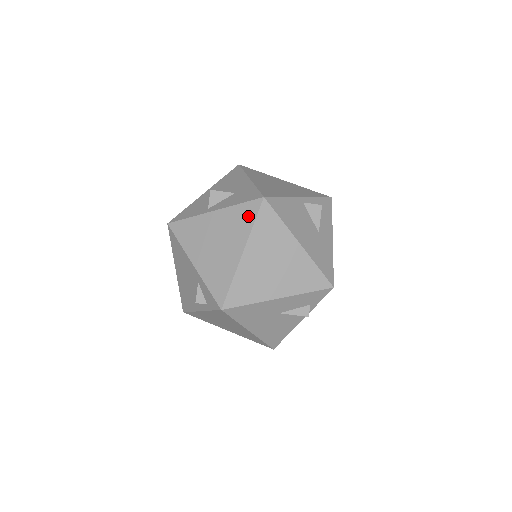
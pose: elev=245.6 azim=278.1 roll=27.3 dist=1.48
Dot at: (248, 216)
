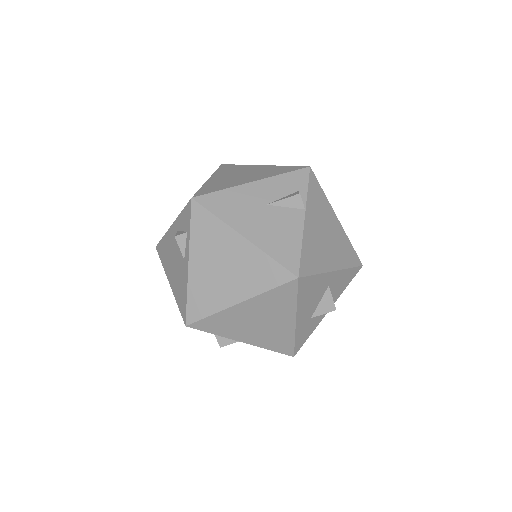
Dot at: occluded
